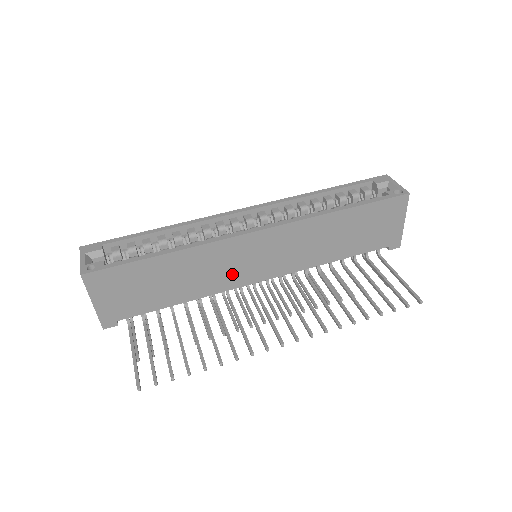
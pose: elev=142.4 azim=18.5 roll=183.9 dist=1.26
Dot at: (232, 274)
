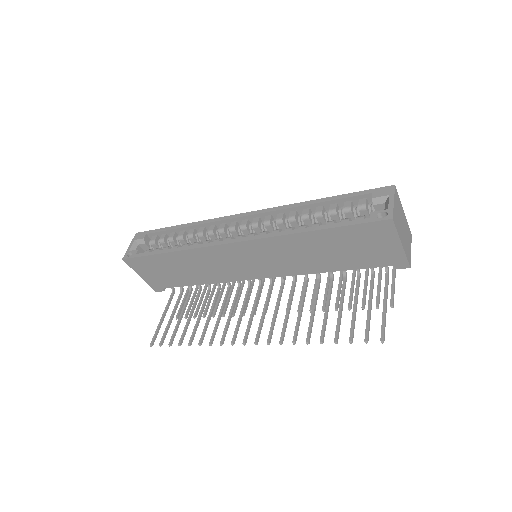
Dot at: (230, 271)
